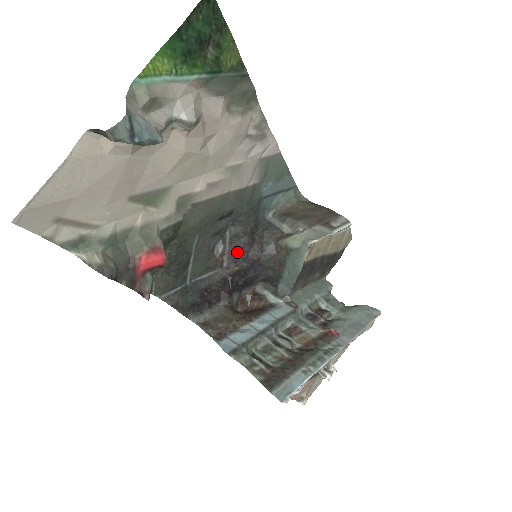
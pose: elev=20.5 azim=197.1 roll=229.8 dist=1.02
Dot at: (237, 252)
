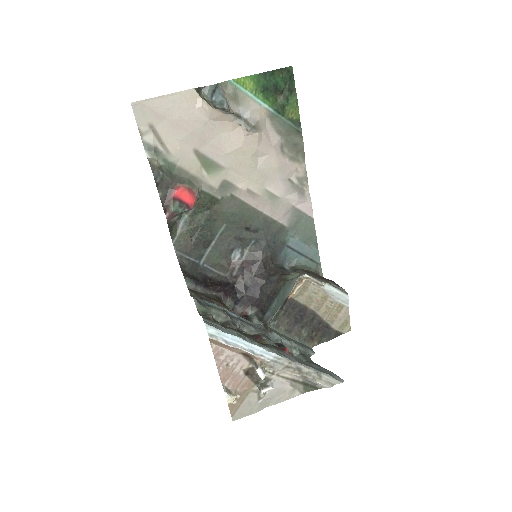
Dot at: (248, 267)
